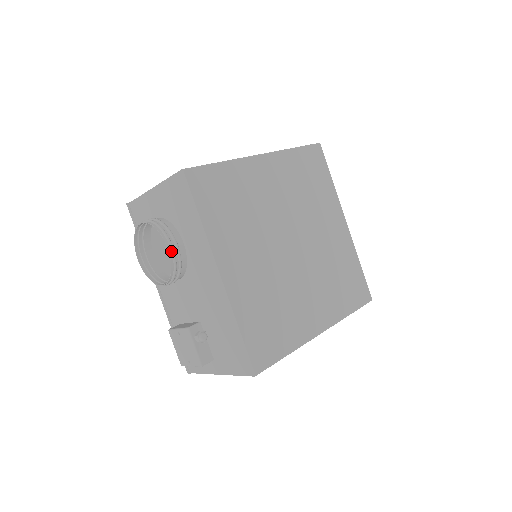
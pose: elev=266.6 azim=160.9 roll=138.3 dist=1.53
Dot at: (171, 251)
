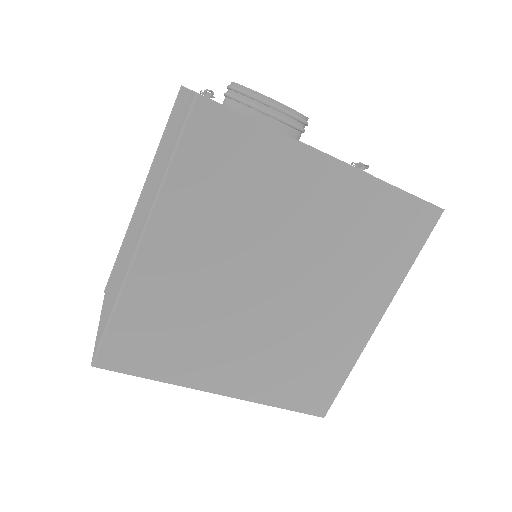
Dot at: occluded
